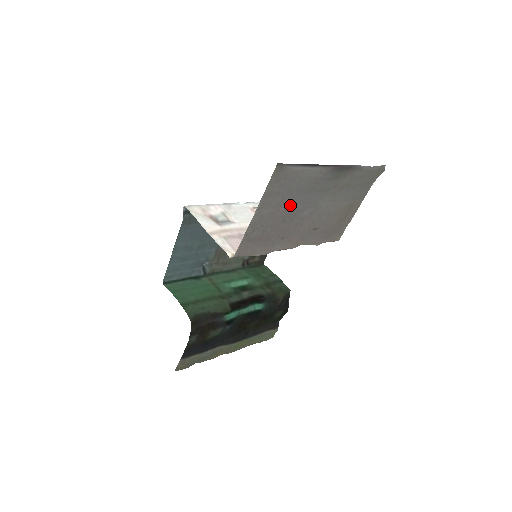
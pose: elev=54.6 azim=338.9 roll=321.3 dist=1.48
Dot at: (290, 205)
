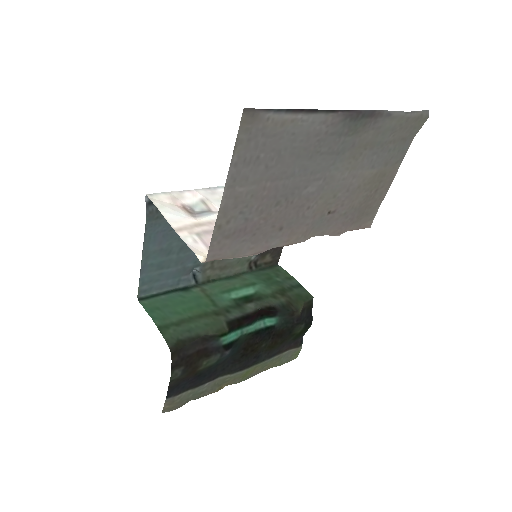
Dot at: (282, 178)
